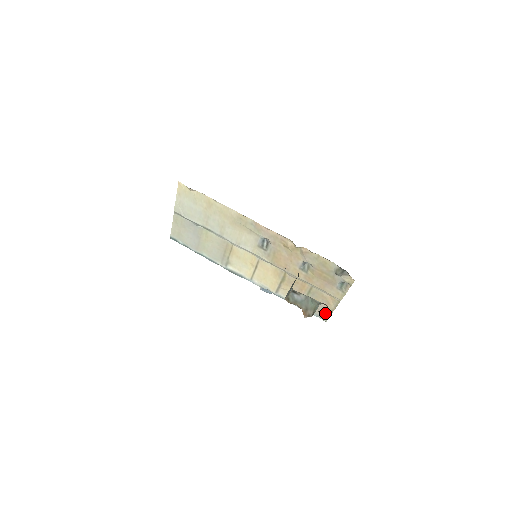
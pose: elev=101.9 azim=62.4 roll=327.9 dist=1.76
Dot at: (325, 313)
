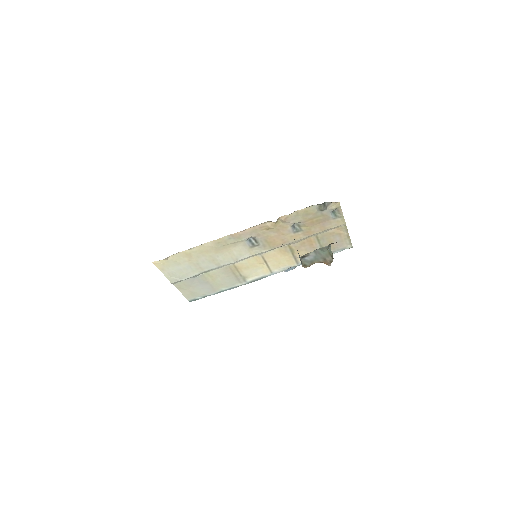
Dot at: (345, 243)
